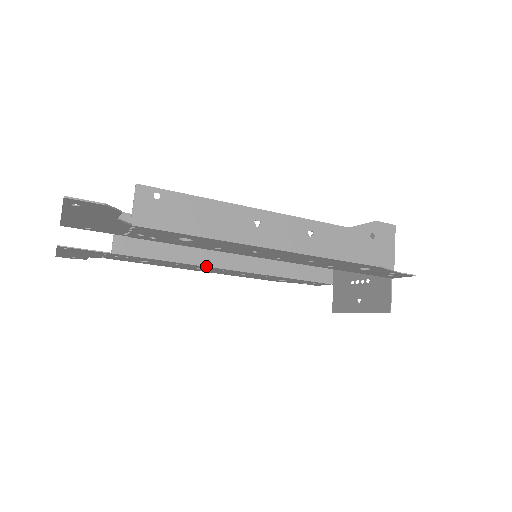
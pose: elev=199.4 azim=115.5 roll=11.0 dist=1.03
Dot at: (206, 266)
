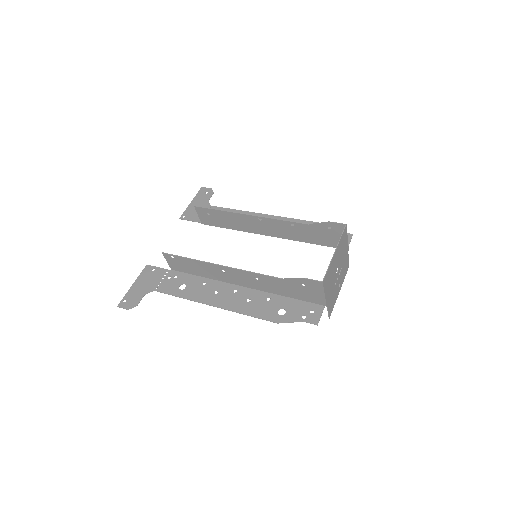
Dot at: occluded
